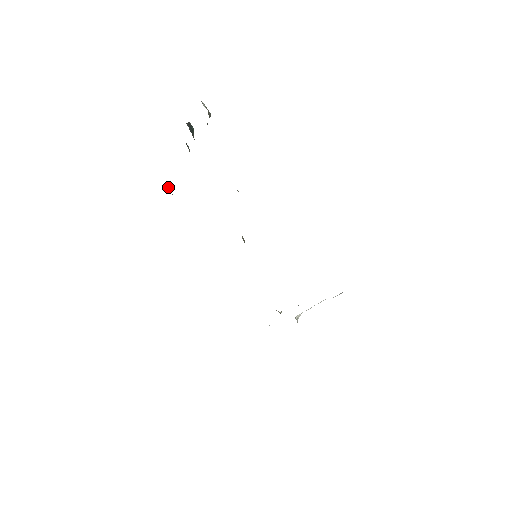
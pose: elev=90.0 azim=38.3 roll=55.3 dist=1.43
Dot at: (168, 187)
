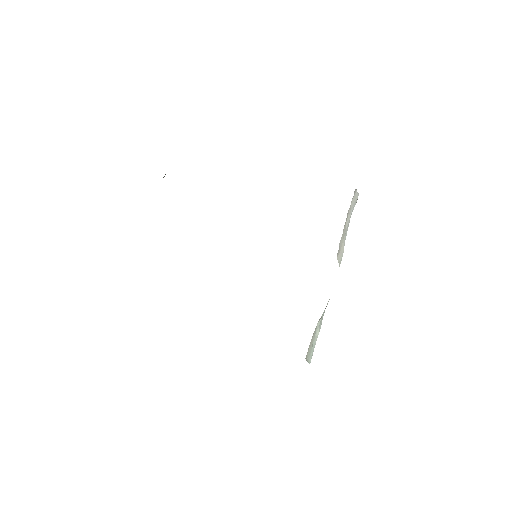
Dot at: occluded
